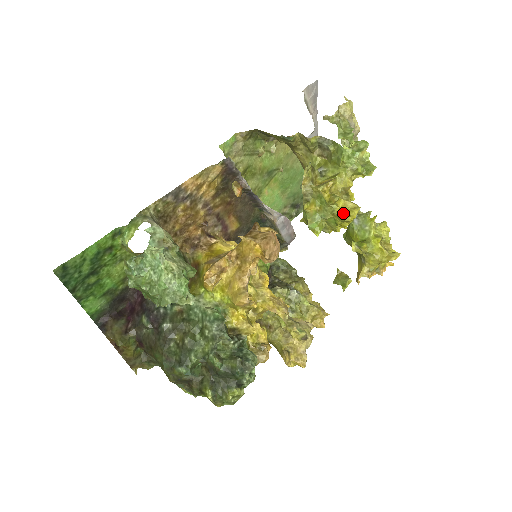
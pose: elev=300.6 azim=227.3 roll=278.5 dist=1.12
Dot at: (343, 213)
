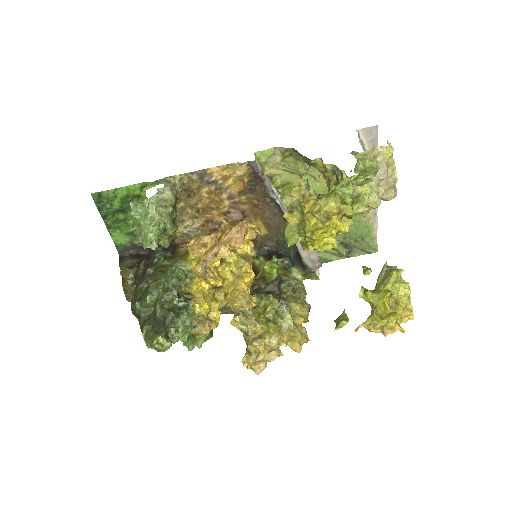
Dot at: (310, 230)
